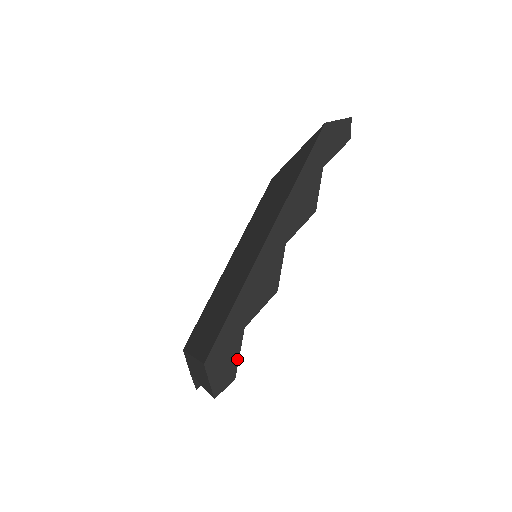
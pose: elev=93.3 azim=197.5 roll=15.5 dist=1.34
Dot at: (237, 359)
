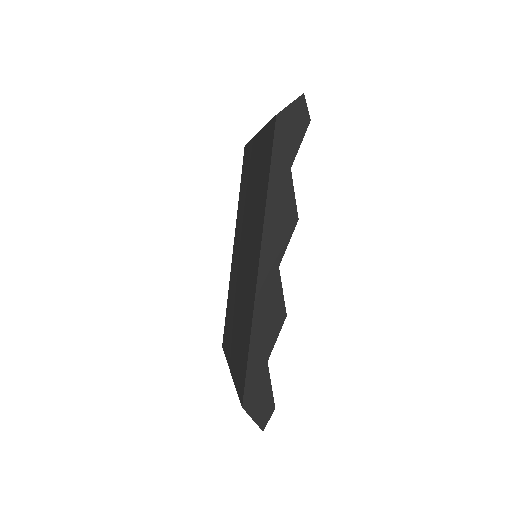
Dot at: (270, 391)
